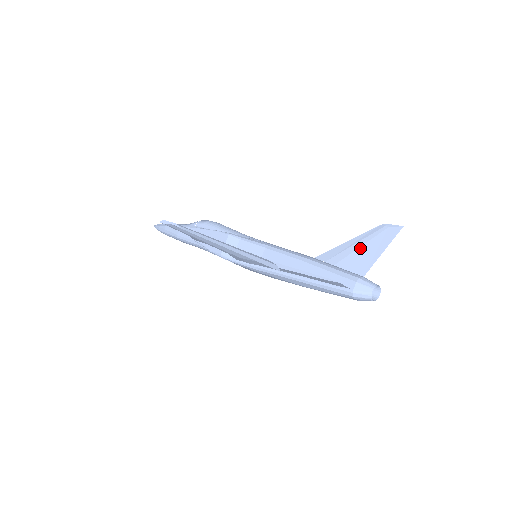
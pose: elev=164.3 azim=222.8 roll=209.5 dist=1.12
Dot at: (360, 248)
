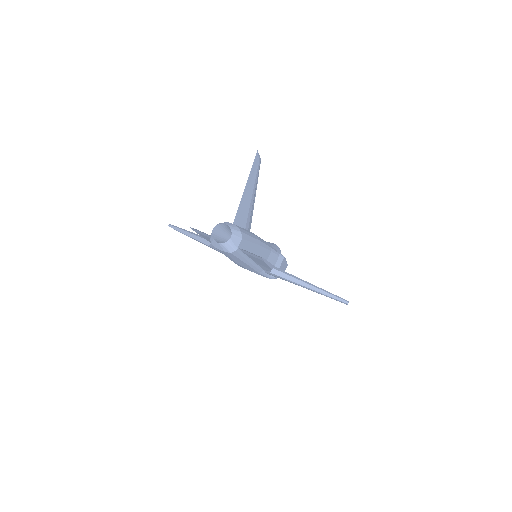
Dot at: occluded
